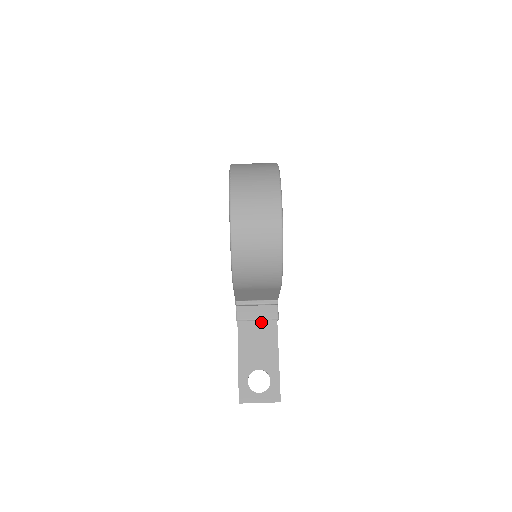
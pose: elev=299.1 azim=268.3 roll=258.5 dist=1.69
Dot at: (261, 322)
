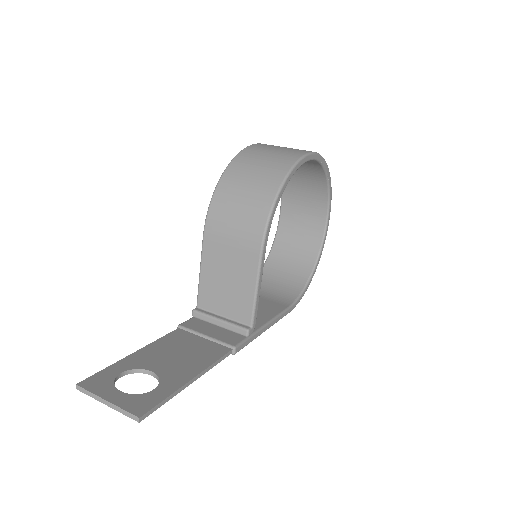
Dot at: (208, 341)
